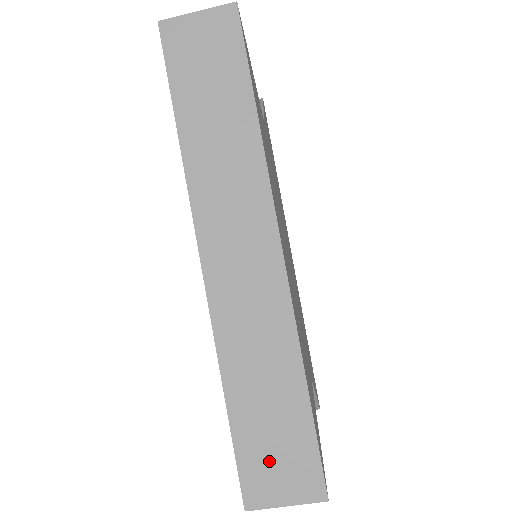
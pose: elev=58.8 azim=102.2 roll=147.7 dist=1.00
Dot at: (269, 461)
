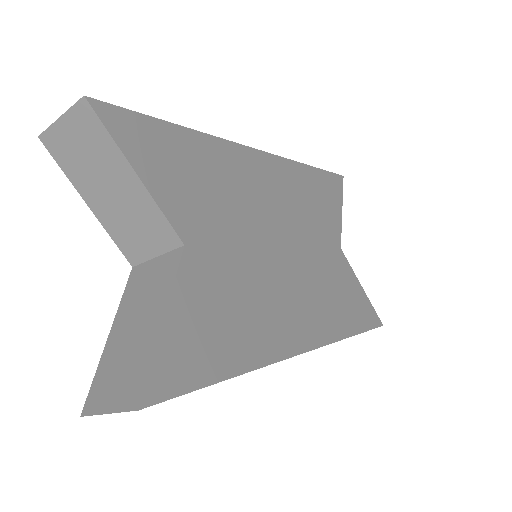
Dot at: occluded
